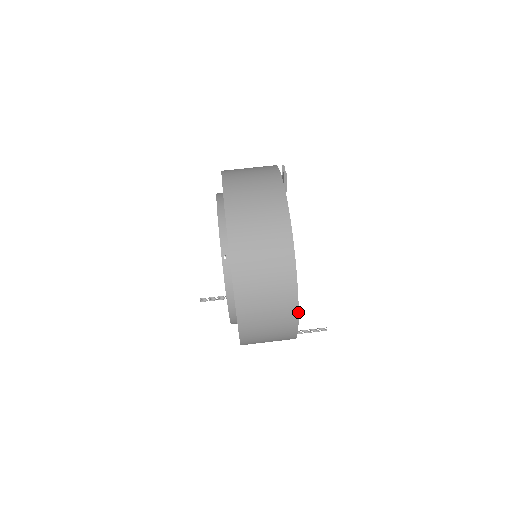
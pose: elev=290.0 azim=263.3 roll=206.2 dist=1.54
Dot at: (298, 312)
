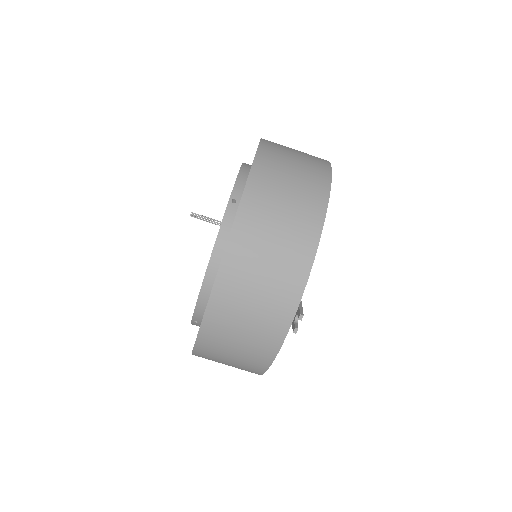
Dot at: occluded
